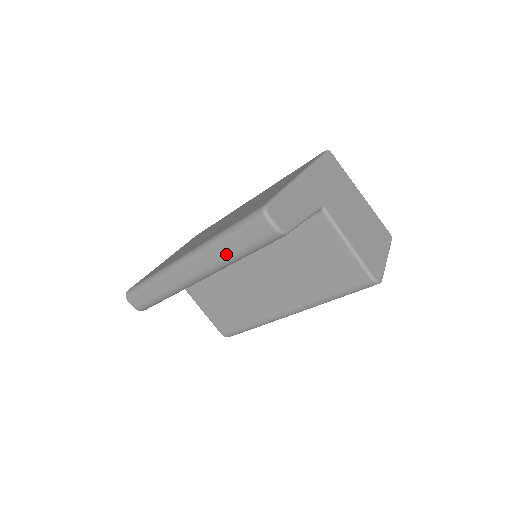
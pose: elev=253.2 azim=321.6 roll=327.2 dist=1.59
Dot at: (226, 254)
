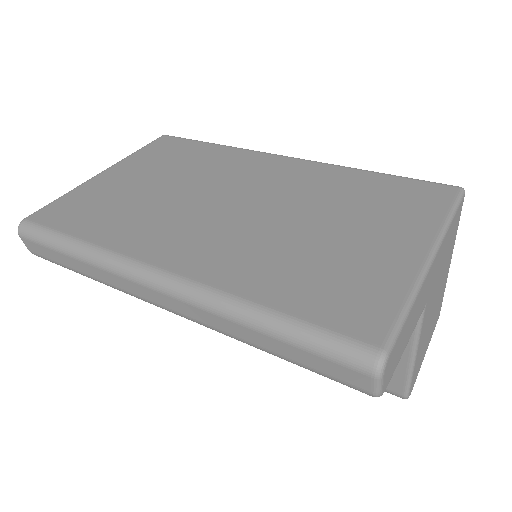
Dot at: (249, 339)
